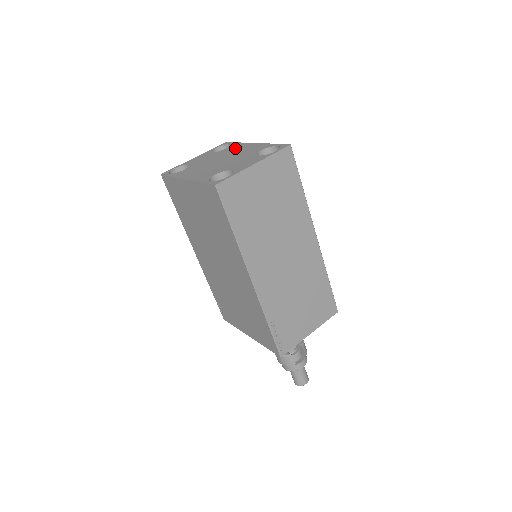
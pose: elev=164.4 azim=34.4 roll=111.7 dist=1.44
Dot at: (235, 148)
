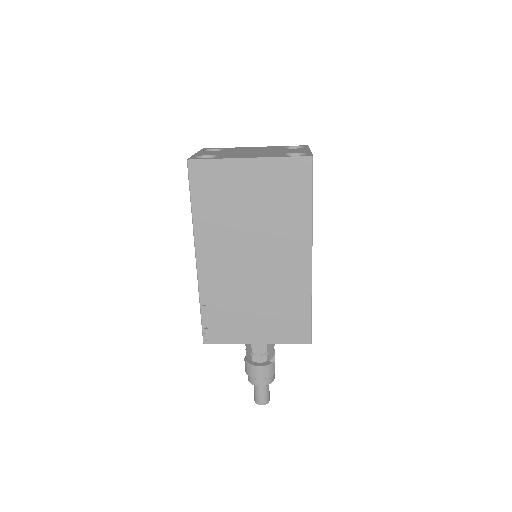
Dot at: (239, 148)
